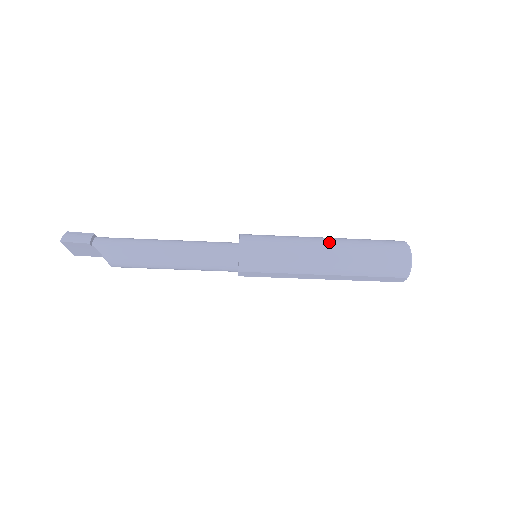
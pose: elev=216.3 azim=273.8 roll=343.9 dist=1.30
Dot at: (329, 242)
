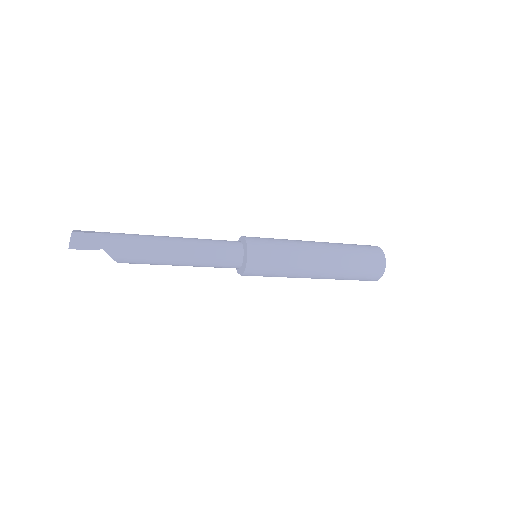
Dot at: (324, 254)
